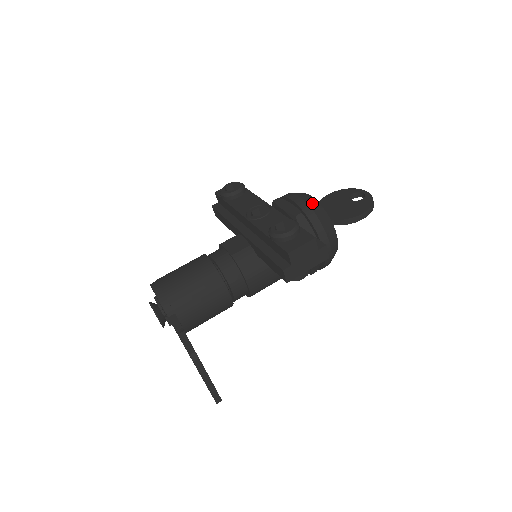
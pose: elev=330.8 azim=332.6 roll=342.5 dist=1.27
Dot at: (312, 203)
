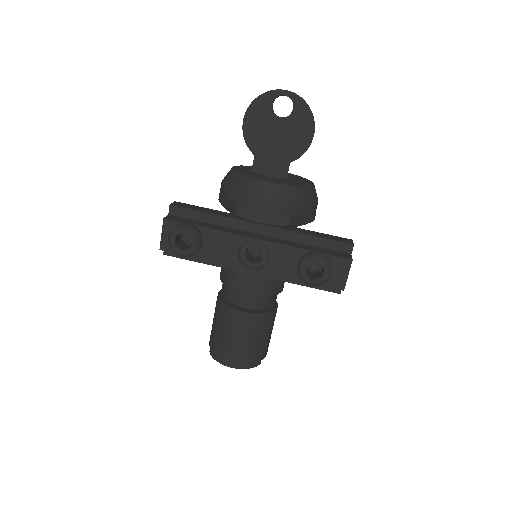
Dot at: (286, 196)
